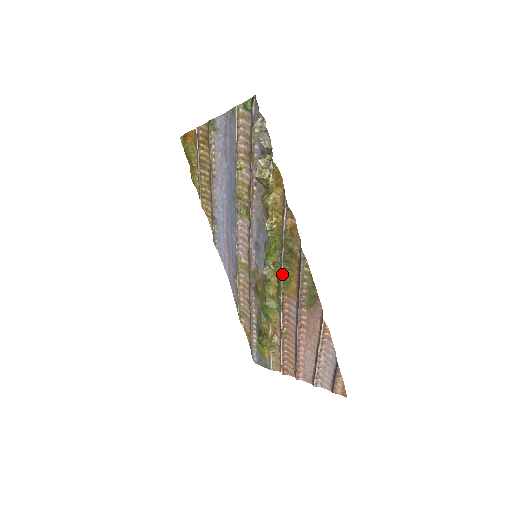
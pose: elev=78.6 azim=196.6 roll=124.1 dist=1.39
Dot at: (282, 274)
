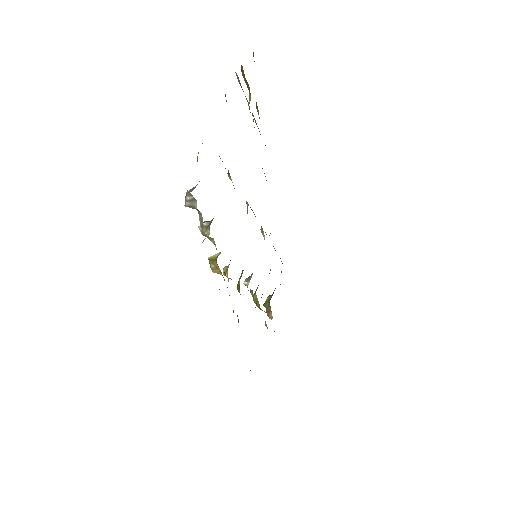
Dot at: occluded
